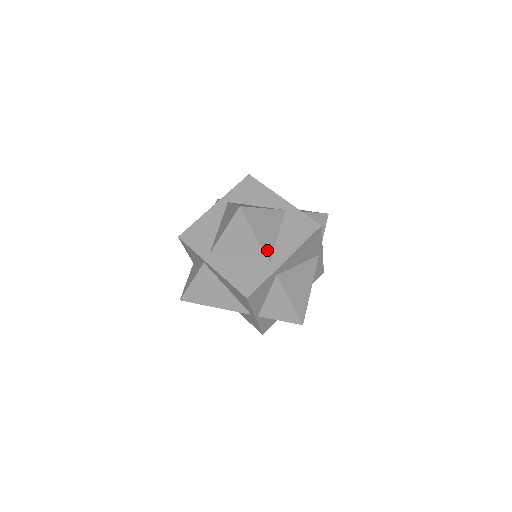
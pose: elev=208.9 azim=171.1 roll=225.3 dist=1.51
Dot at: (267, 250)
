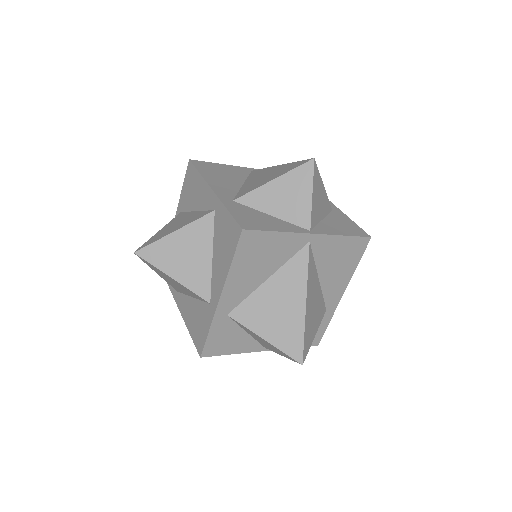
Dot at: (199, 288)
